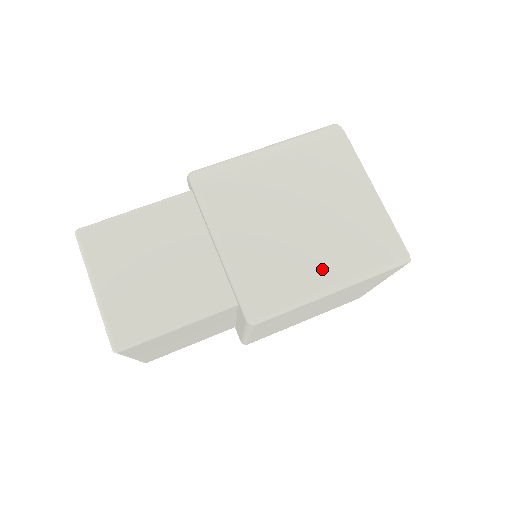
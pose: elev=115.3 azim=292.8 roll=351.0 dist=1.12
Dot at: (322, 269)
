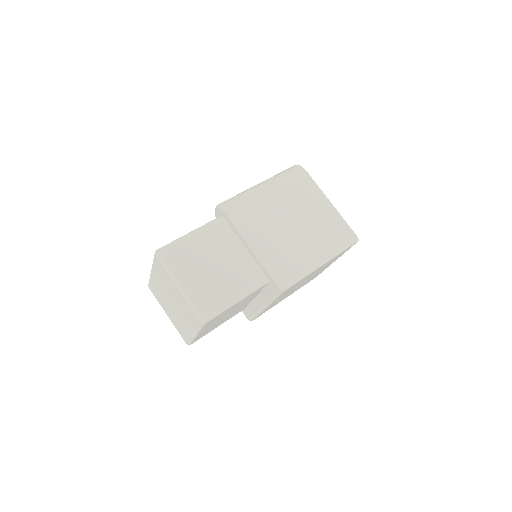
Dot at: (314, 252)
